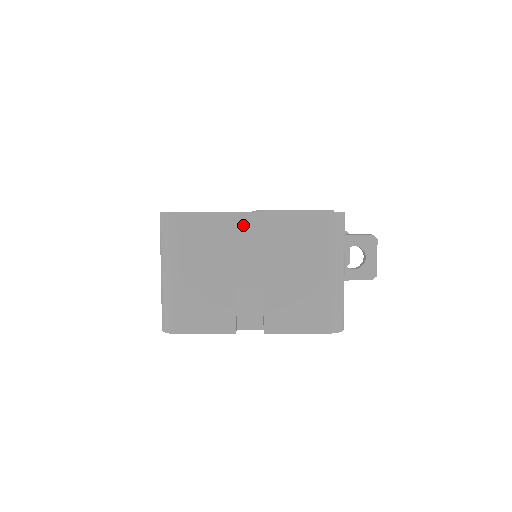
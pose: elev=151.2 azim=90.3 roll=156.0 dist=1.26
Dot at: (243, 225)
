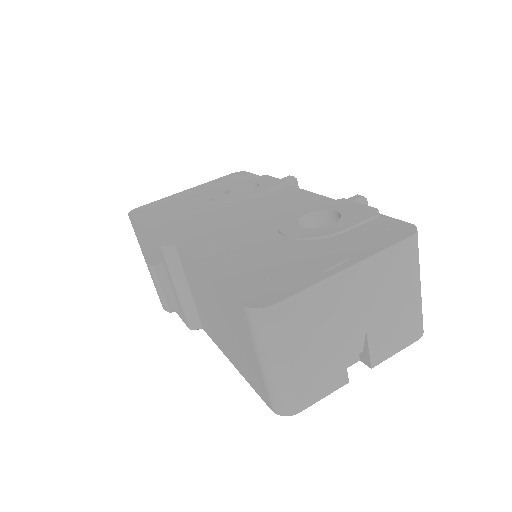
Dot at: (341, 285)
